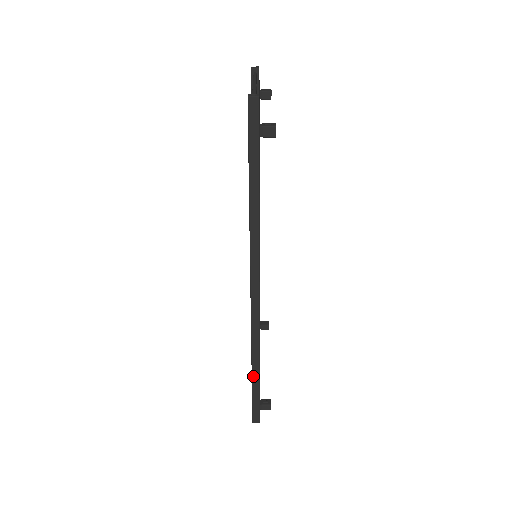
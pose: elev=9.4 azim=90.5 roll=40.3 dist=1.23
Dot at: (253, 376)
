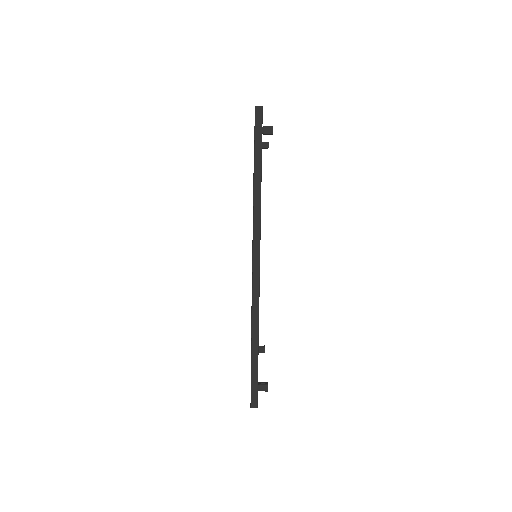
Dot at: (253, 349)
